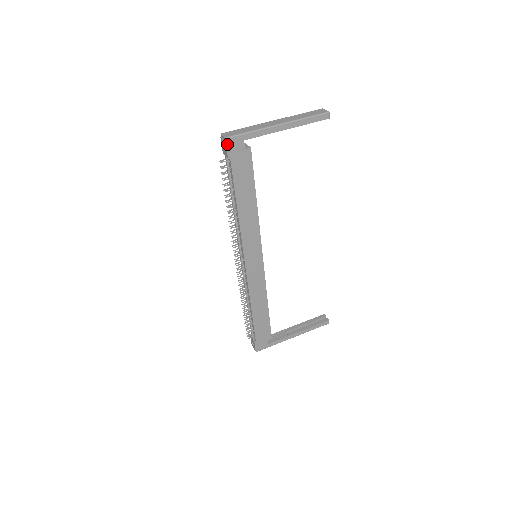
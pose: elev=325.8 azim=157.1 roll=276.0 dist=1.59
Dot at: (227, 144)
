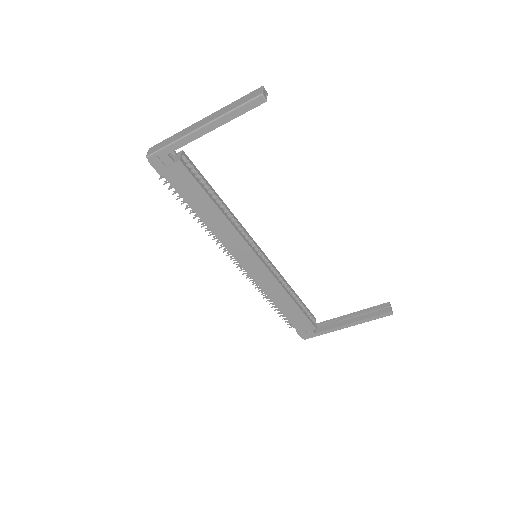
Dot at: (151, 163)
